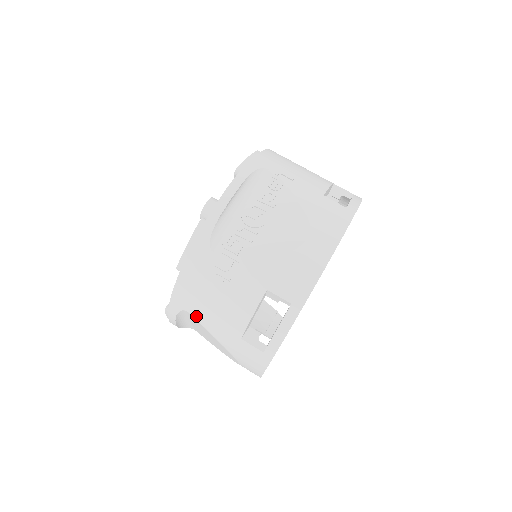
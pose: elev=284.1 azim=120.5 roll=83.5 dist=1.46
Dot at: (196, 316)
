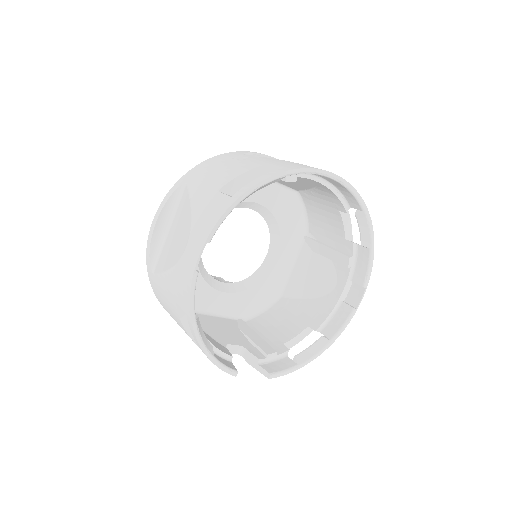
Dot at: (191, 185)
